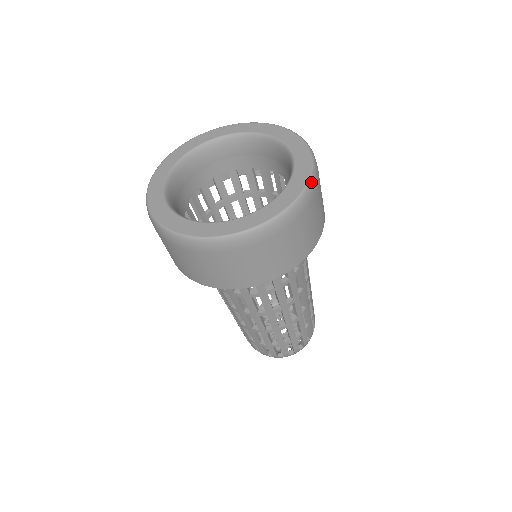
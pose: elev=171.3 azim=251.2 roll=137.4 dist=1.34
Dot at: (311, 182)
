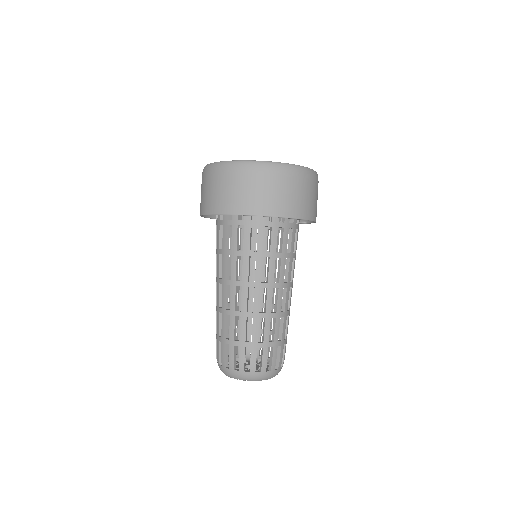
Dot at: (292, 166)
